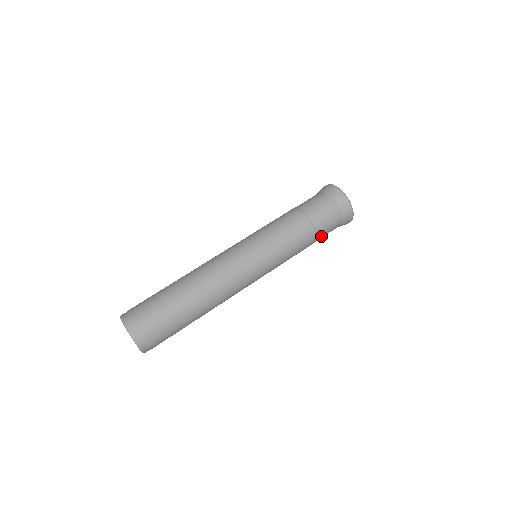
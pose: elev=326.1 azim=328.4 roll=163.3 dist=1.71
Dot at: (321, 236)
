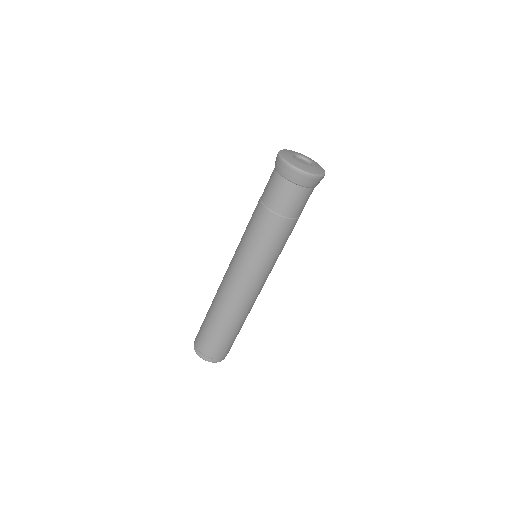
Dot at: (298, 212)
